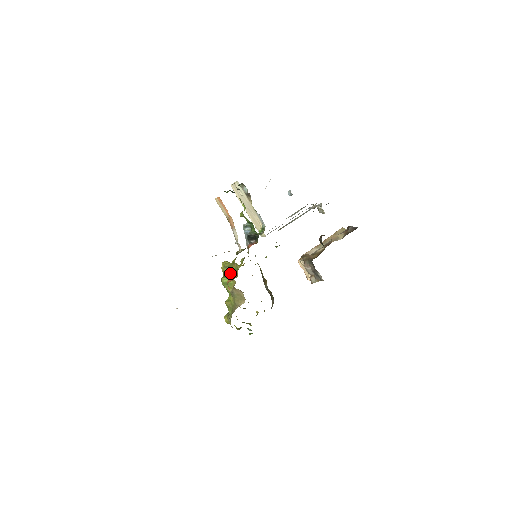
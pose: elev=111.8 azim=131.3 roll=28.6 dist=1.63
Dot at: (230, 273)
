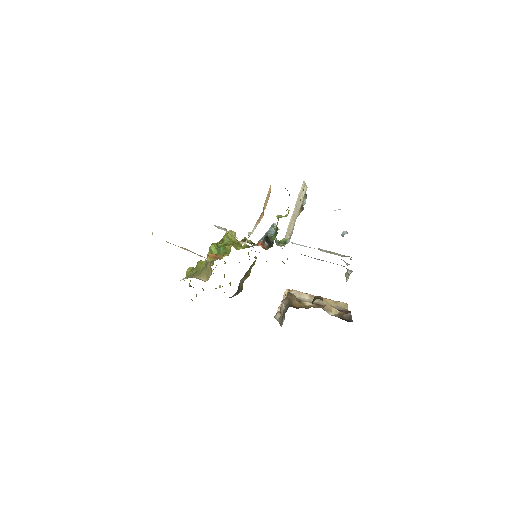
Dot at: (221, 248)
